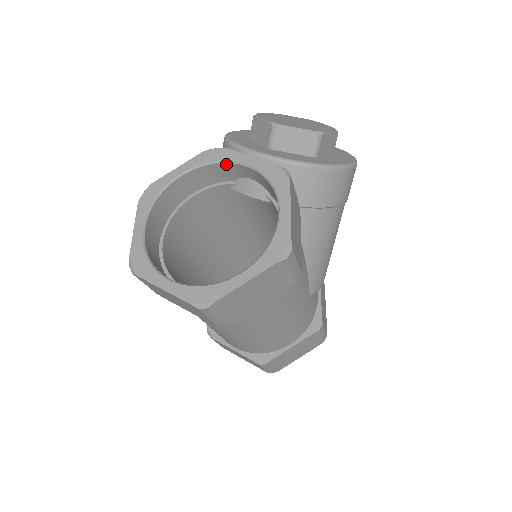
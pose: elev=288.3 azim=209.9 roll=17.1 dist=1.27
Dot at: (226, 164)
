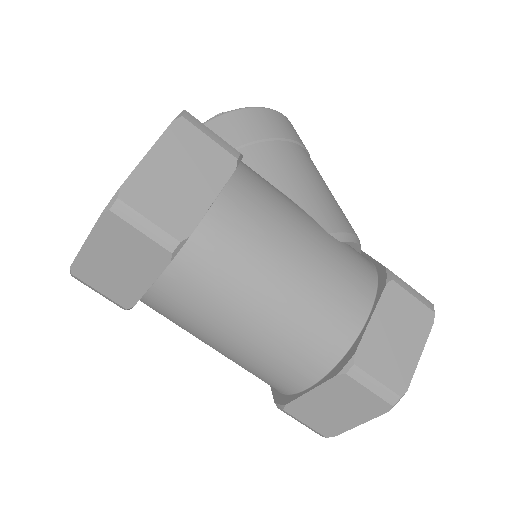
Dot at: occluded
